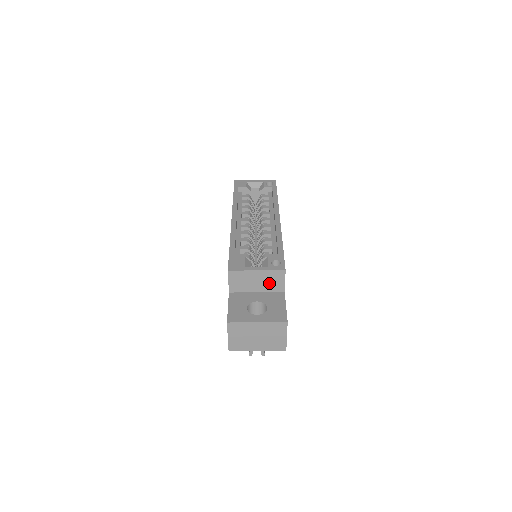
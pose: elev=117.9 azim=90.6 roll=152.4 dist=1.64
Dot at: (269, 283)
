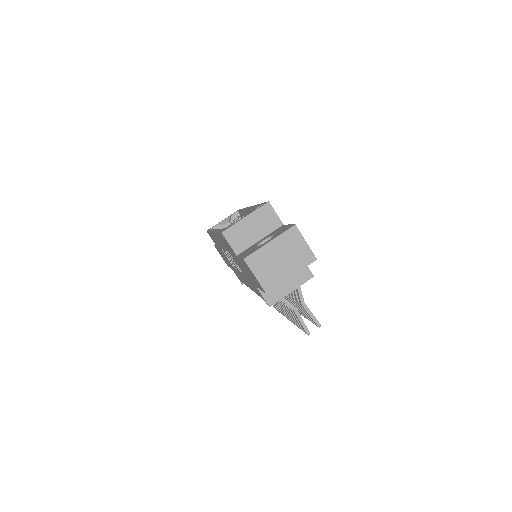
Dot at: (264, 224)
